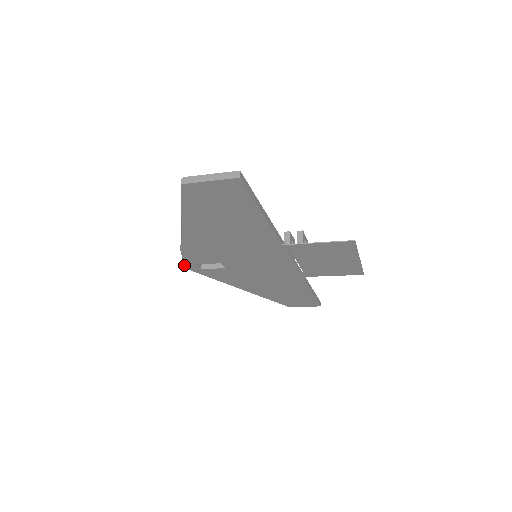
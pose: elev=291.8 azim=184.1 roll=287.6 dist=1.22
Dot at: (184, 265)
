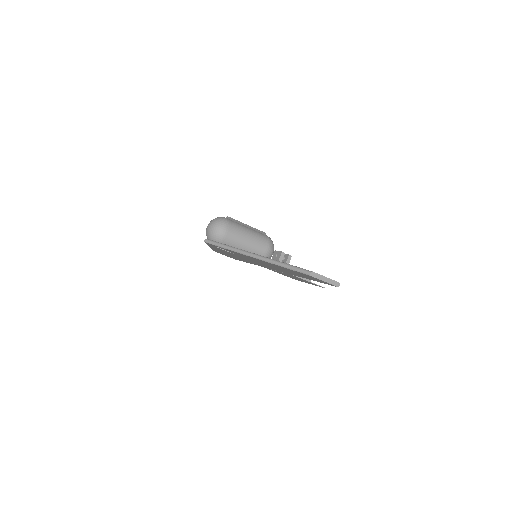
Dot at: (209, 243)
